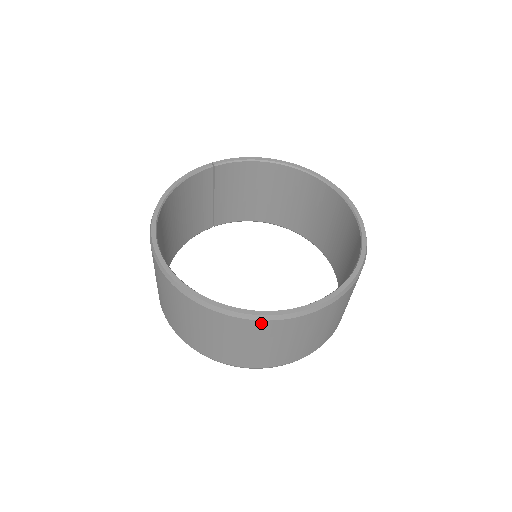
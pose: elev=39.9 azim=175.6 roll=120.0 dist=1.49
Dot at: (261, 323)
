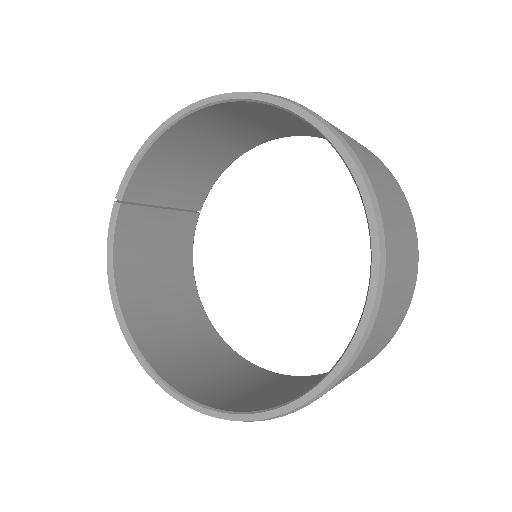
Dot at: (312, 402)
